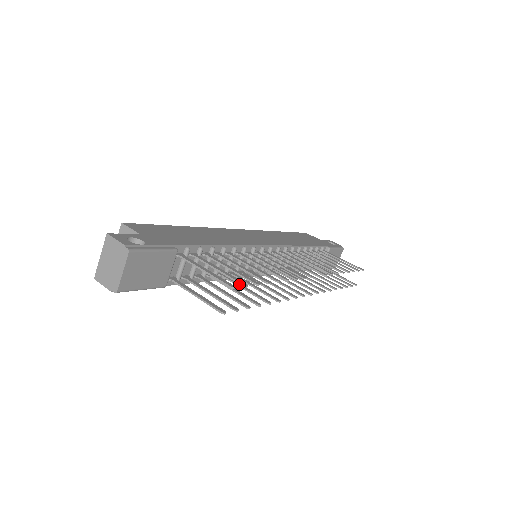
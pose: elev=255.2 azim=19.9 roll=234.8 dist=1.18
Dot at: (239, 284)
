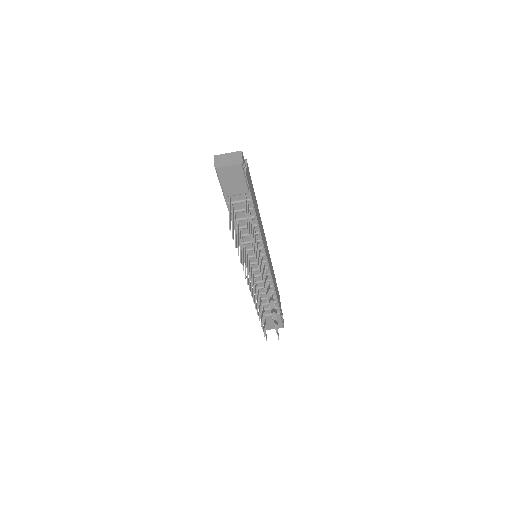
Dot at: occluded
